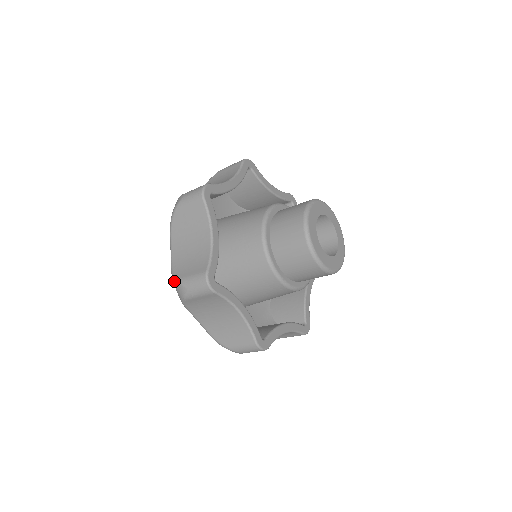
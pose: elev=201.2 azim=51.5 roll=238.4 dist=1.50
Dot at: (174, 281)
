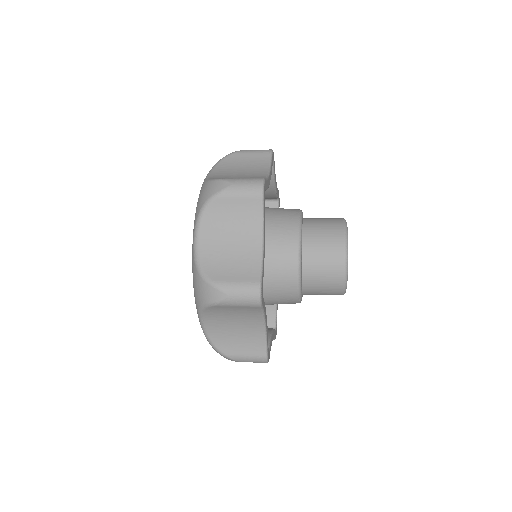
Dot at: (219, 353)
